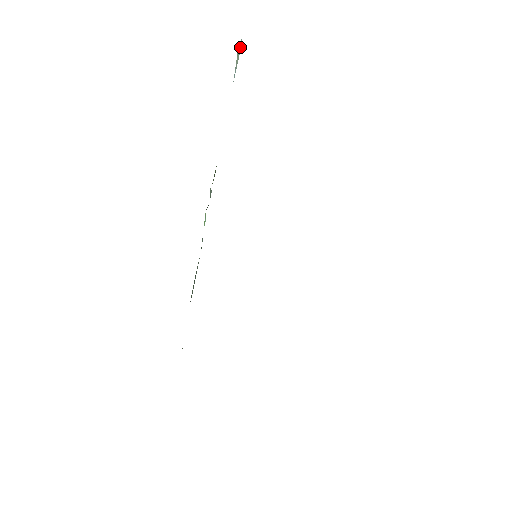
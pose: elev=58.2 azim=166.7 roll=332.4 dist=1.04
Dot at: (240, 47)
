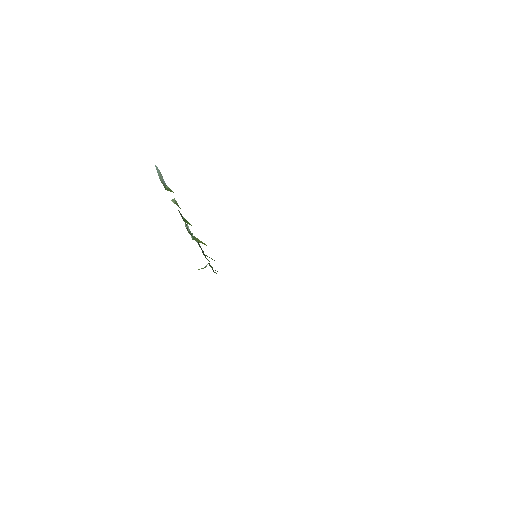
Dot at: (157, 168)
